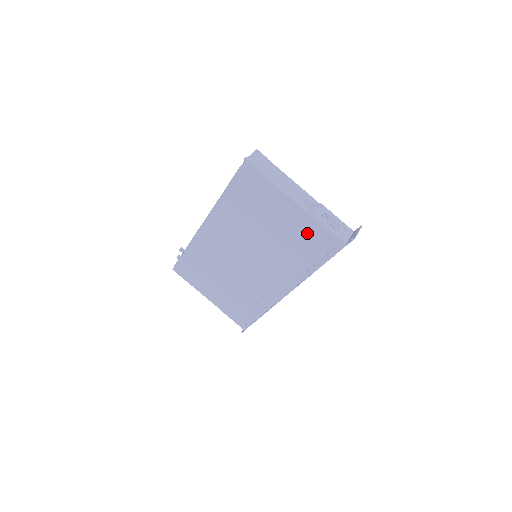
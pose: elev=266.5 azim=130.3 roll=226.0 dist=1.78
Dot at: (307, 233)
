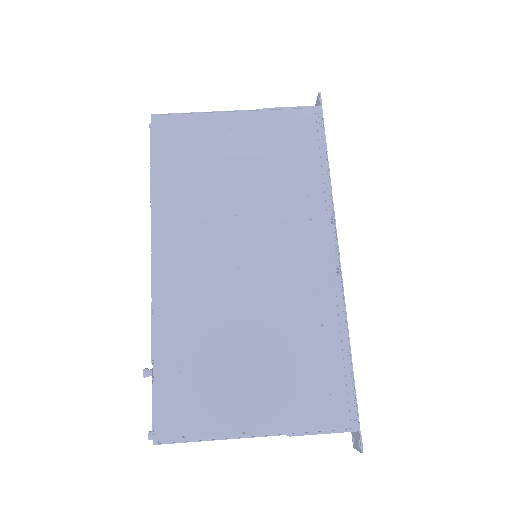
Dot at: (277, 133)
